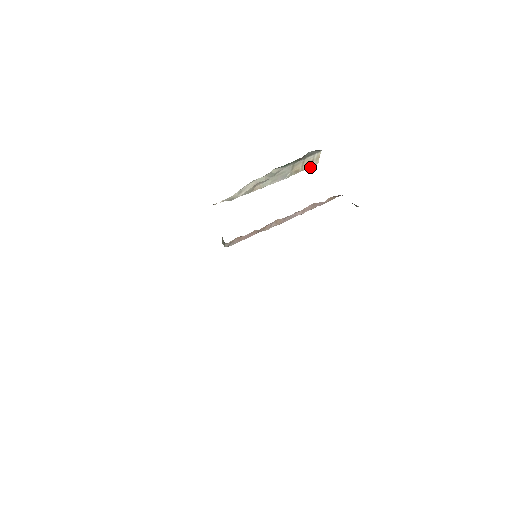
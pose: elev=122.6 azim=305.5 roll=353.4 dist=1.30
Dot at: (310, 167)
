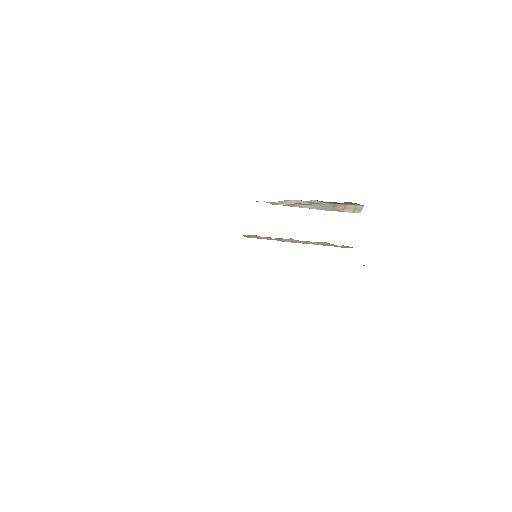
Dot at: (352, 212)
